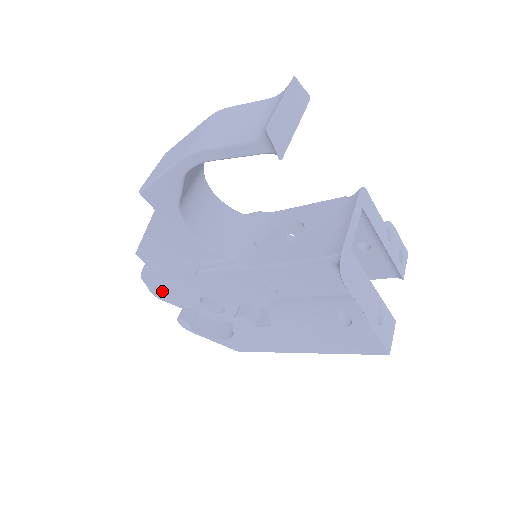
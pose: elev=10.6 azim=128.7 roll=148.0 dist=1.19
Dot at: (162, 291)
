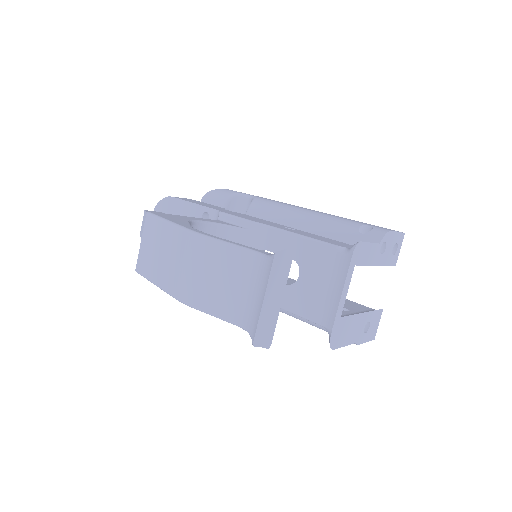
Dot at: occluded
